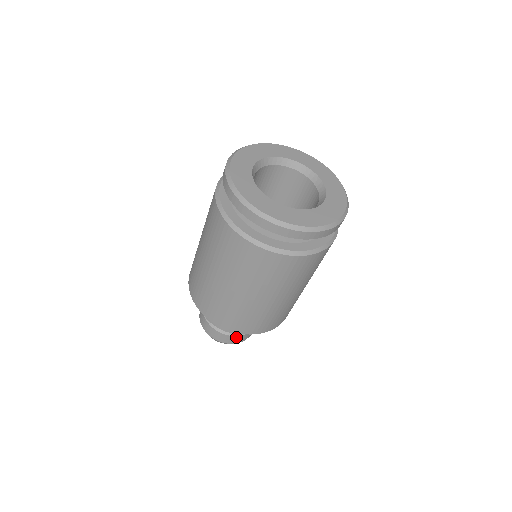
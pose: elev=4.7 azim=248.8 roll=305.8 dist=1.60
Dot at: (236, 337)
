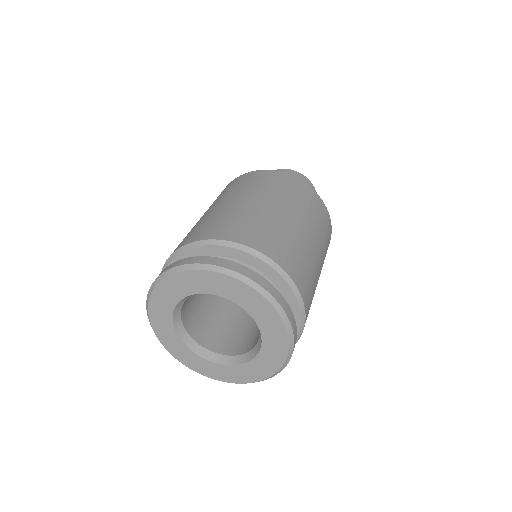
Dot at: occluded
